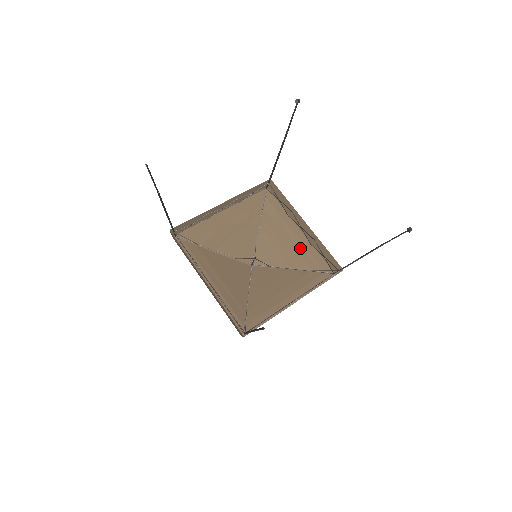
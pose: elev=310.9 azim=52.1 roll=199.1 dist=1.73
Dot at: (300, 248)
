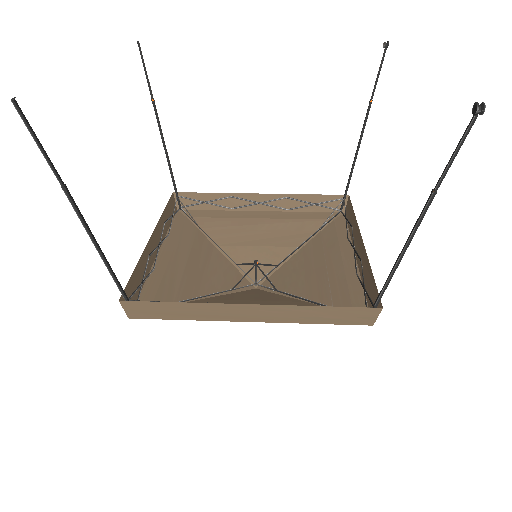
Dot at: (337, 277)
